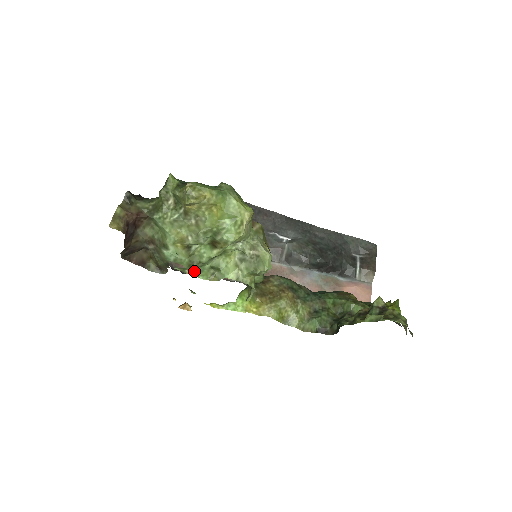
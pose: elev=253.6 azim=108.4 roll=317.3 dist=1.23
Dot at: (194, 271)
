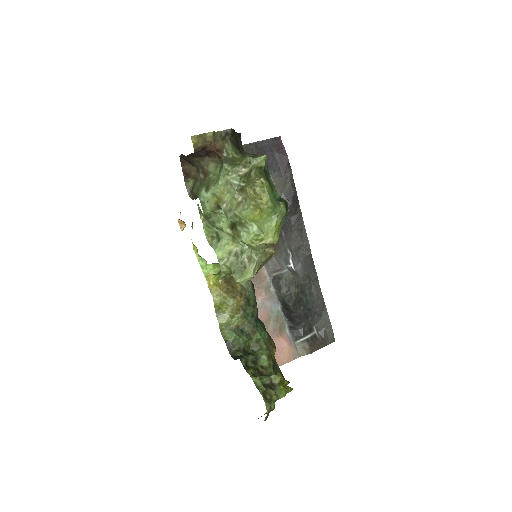
Dot at: (205, 222)
